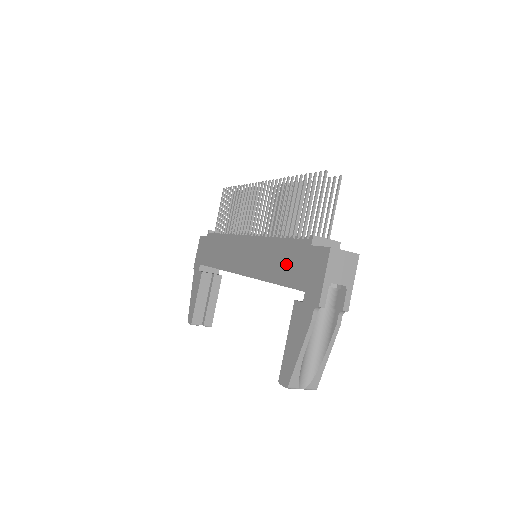
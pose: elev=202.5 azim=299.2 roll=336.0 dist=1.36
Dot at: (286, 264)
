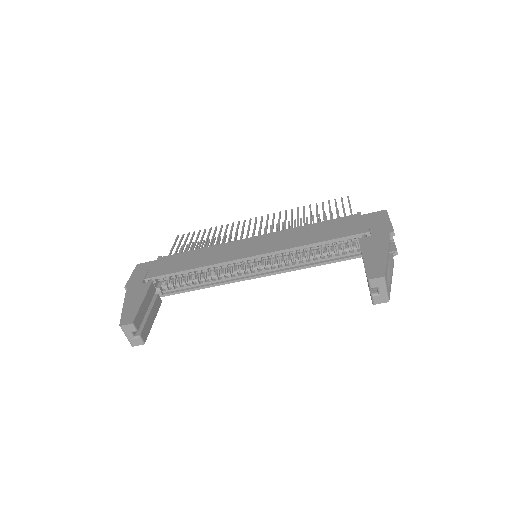
Dot at: (332, 229)
